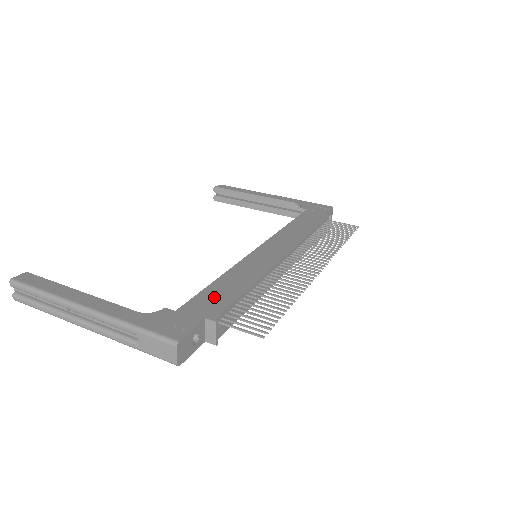
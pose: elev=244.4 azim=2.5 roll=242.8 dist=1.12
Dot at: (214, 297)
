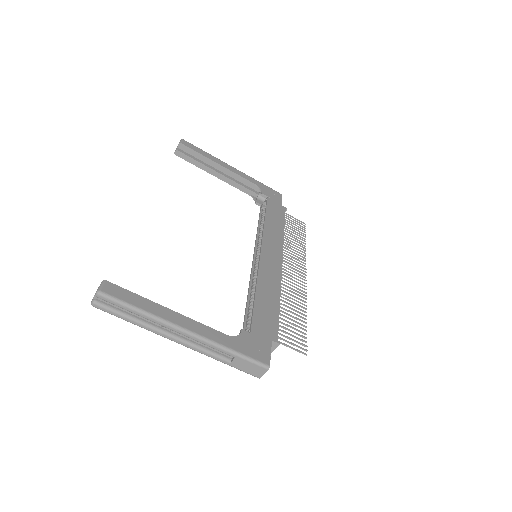
Dot at: (265, 316)
